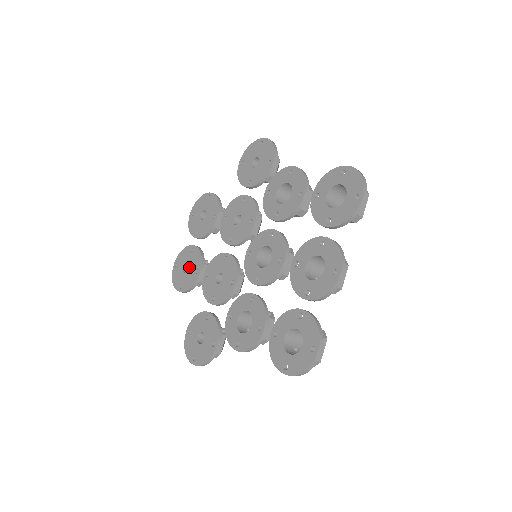
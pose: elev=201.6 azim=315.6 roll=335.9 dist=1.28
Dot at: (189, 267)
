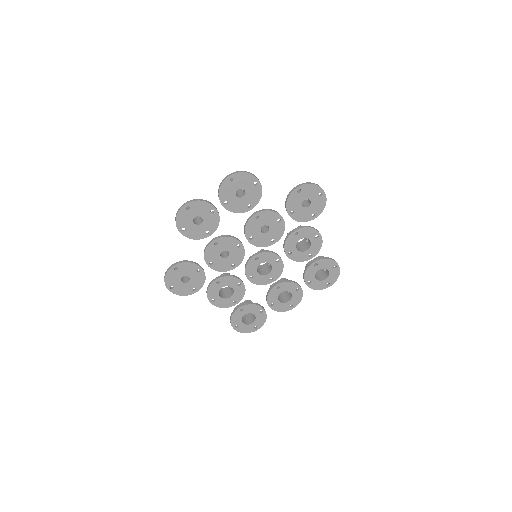
Dot at: (202, 223)
